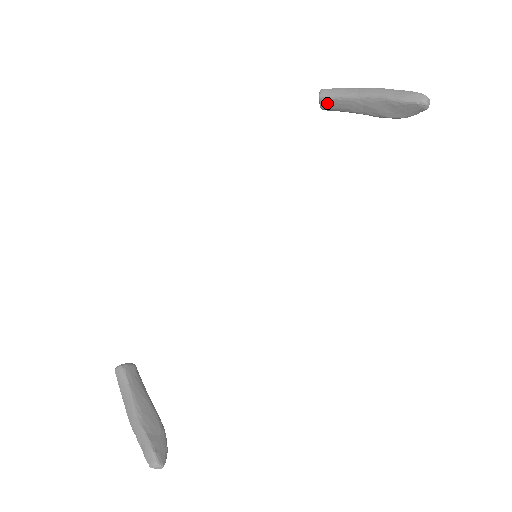
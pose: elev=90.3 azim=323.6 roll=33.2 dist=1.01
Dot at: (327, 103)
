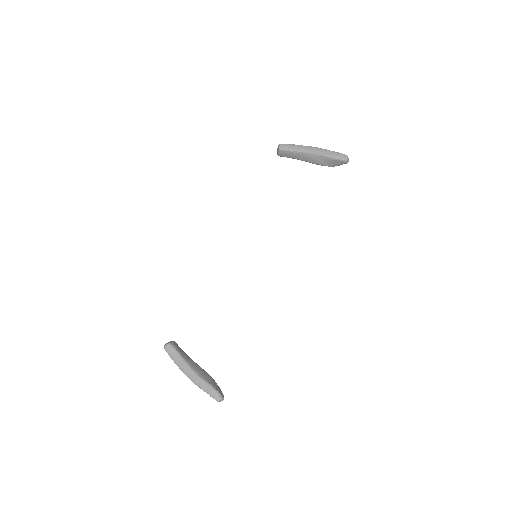
Dot at: (284, 153)
